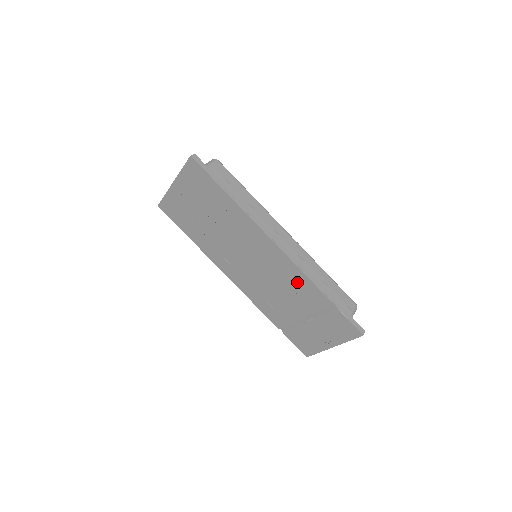
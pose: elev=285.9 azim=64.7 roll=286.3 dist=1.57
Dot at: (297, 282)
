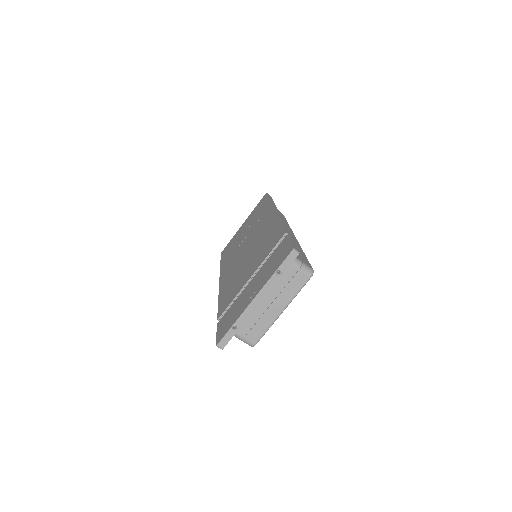
Dot at: (270, 236)
